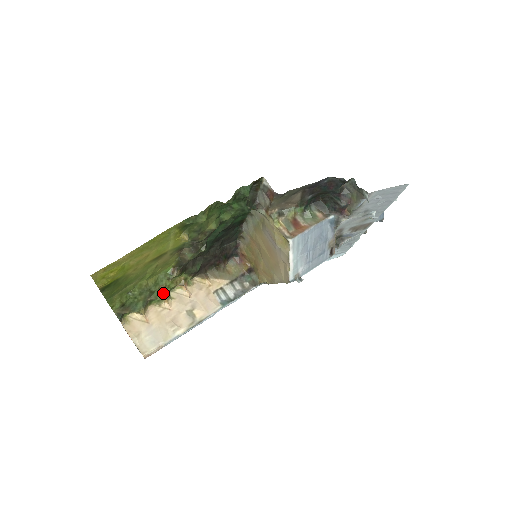
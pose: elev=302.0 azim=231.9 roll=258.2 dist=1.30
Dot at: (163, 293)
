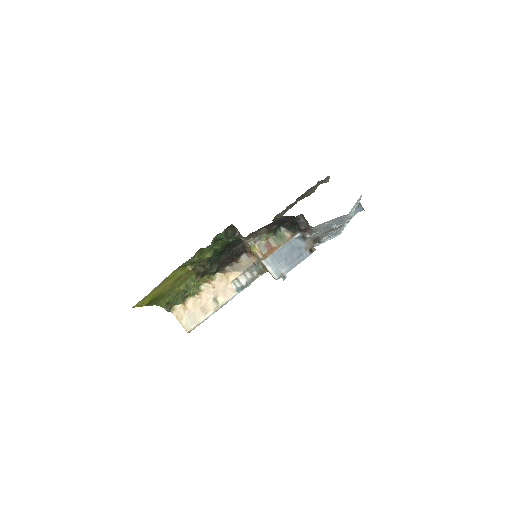
Dot at: (194, 290)
